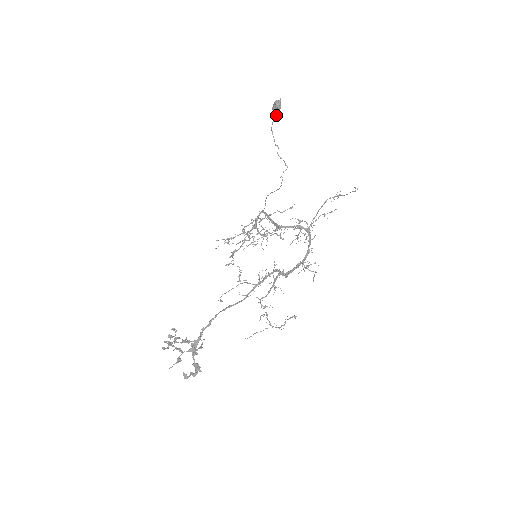
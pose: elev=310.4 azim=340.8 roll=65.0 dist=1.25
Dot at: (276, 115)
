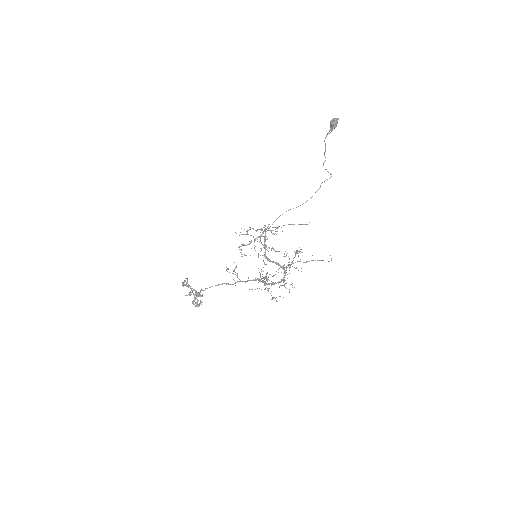
Dot at: (331, 131)
